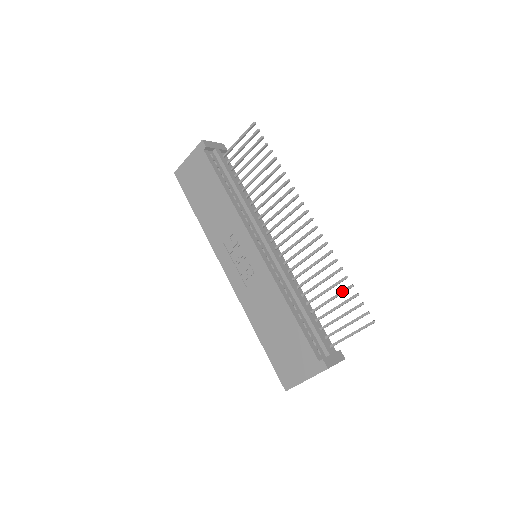
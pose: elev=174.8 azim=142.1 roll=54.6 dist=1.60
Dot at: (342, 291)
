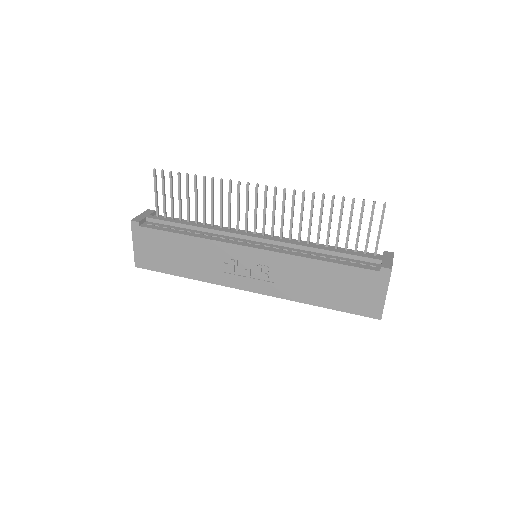
Dot at: (341, 209)
